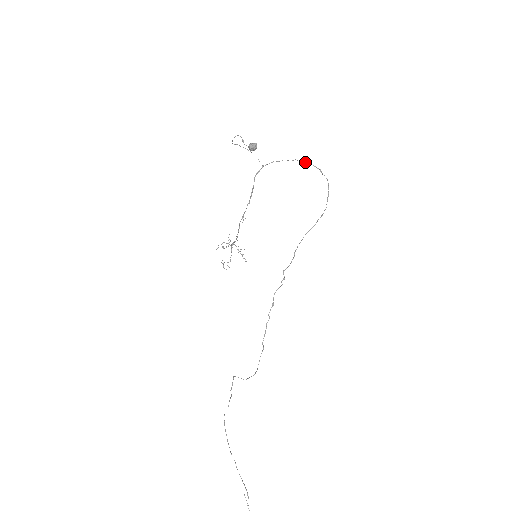
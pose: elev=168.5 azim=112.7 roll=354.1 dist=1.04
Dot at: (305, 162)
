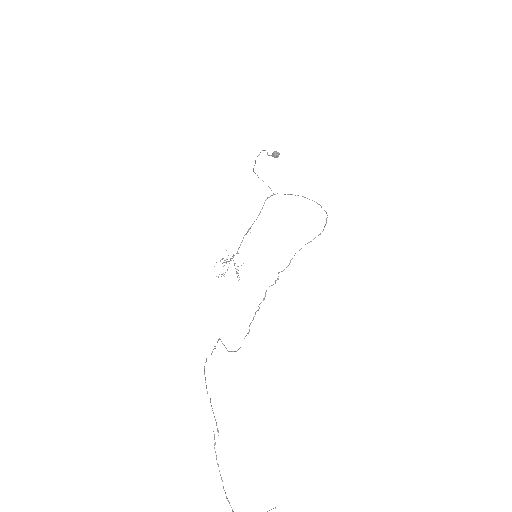
Dot at: (309, 199)
